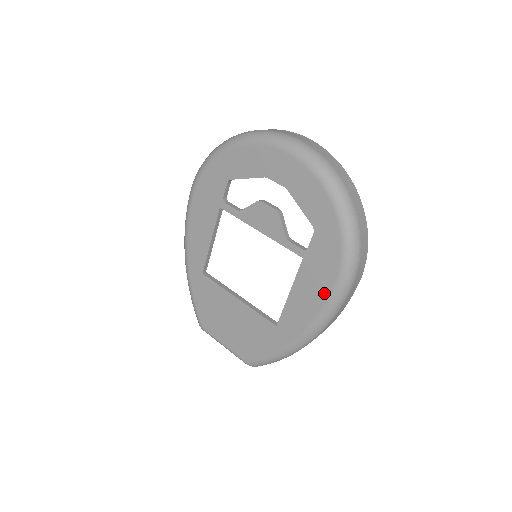
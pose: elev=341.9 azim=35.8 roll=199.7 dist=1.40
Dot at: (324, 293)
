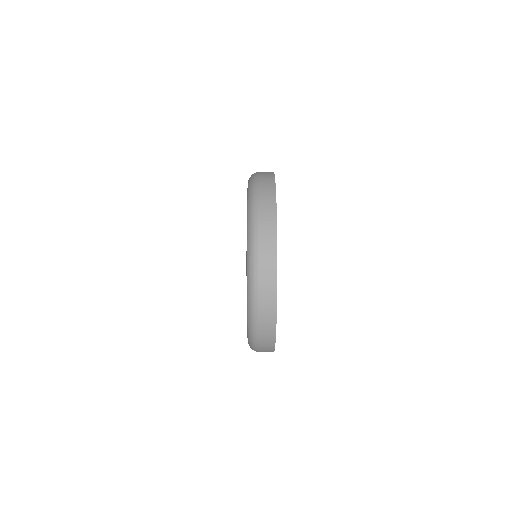
Dot at: occluded
